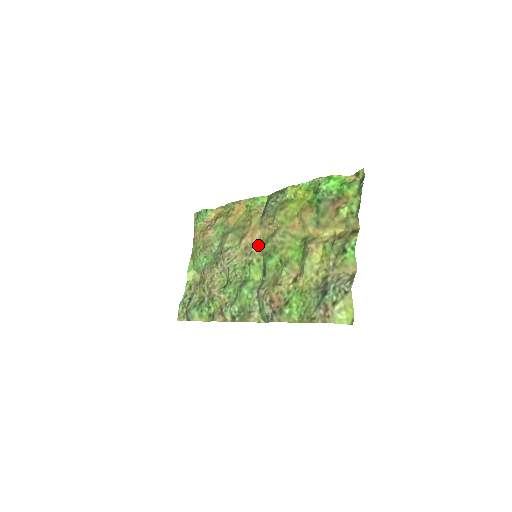
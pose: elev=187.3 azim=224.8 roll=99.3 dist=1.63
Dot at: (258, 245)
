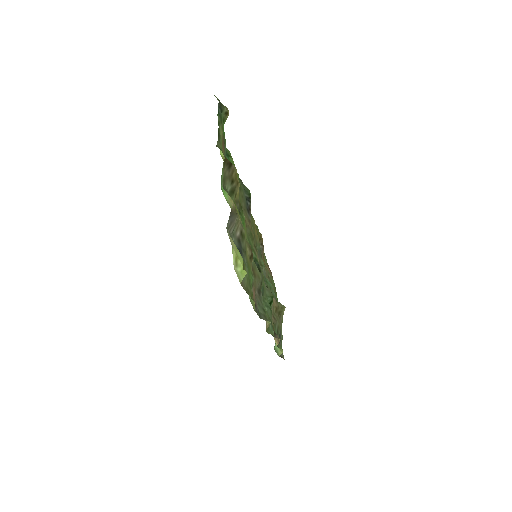
Dot at: occluded
